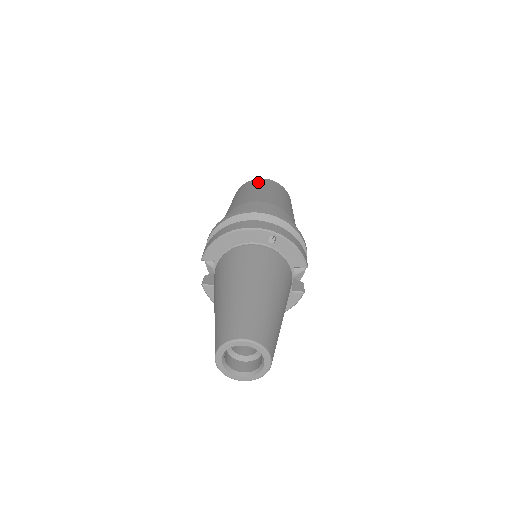
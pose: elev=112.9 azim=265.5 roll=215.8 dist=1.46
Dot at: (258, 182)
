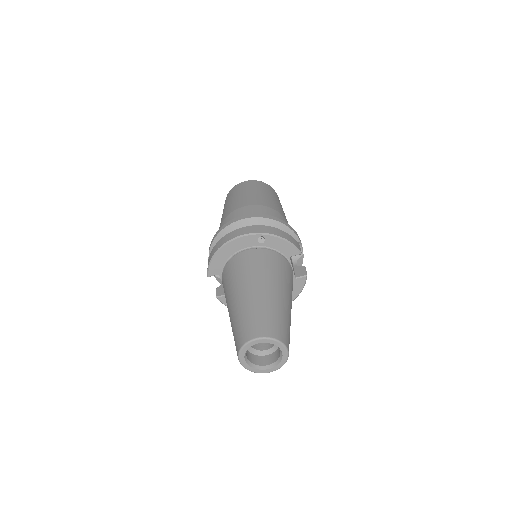
Dot at: (240, 187)
